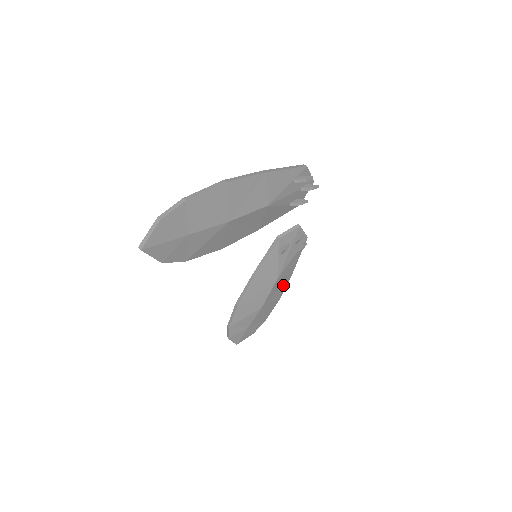
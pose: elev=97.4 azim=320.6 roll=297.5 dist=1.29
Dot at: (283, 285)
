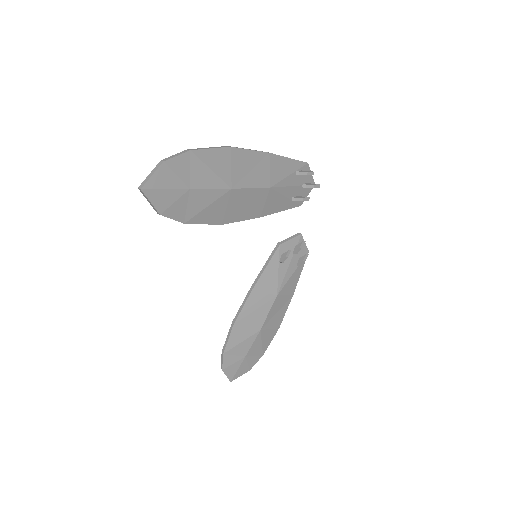
Dot at: (283, 308)
